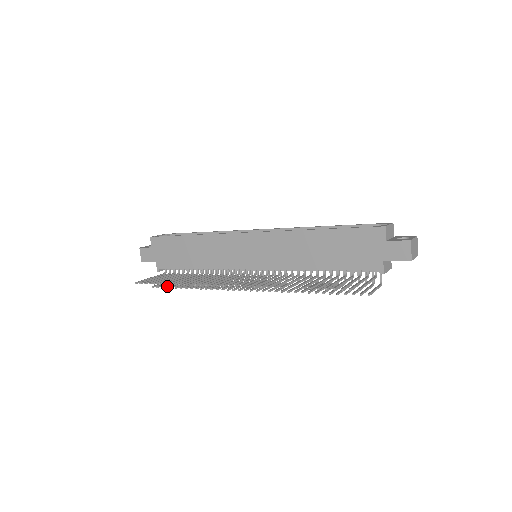
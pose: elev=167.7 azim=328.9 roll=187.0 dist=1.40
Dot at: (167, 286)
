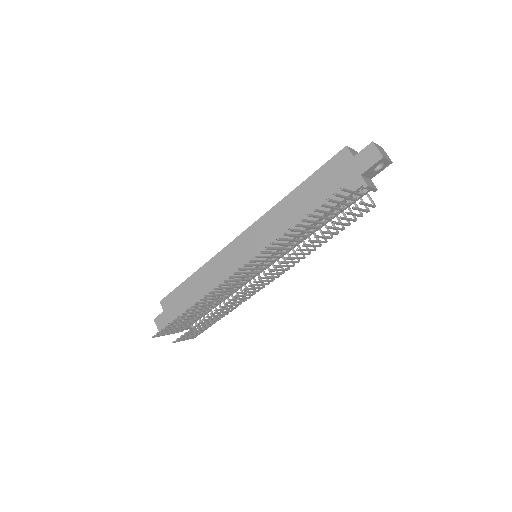
Dot at: (185, 332)
